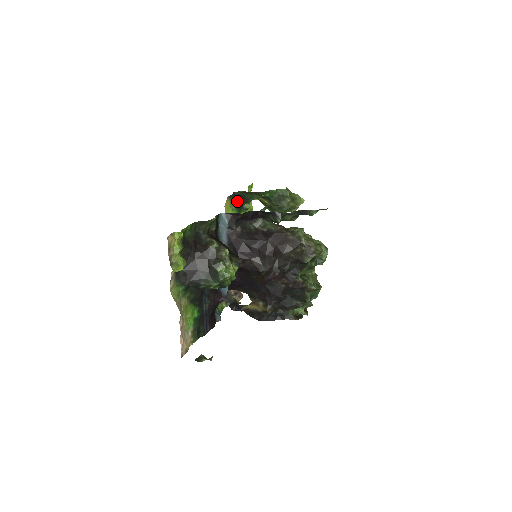
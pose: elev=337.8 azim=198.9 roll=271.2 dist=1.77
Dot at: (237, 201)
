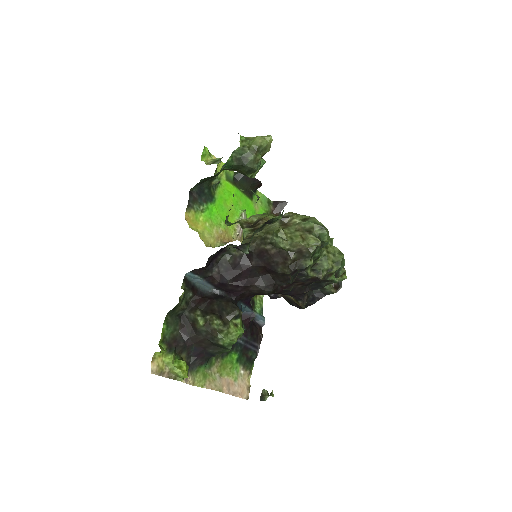
Dot at: (200, 193)
